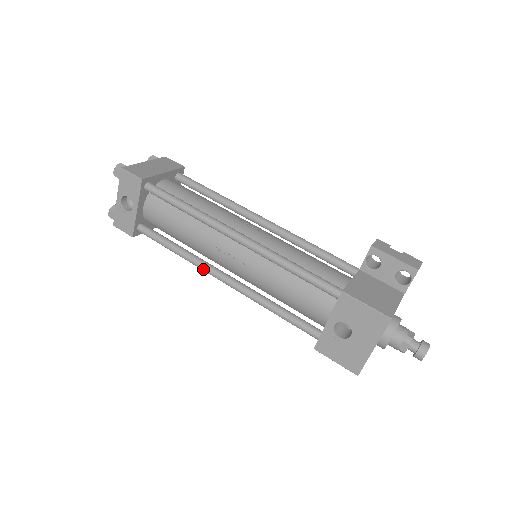
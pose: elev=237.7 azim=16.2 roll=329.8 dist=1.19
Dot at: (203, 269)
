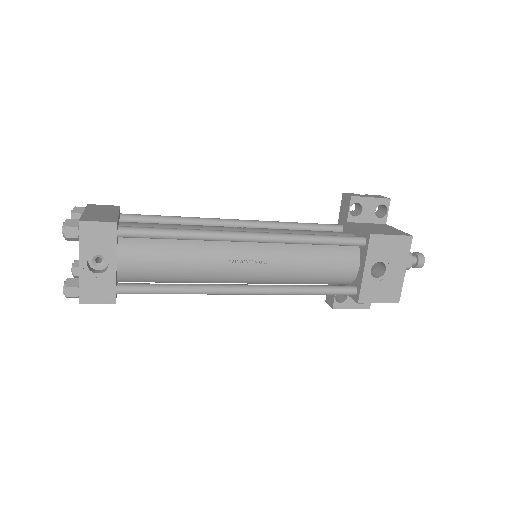
Dot at: (220, 292)
